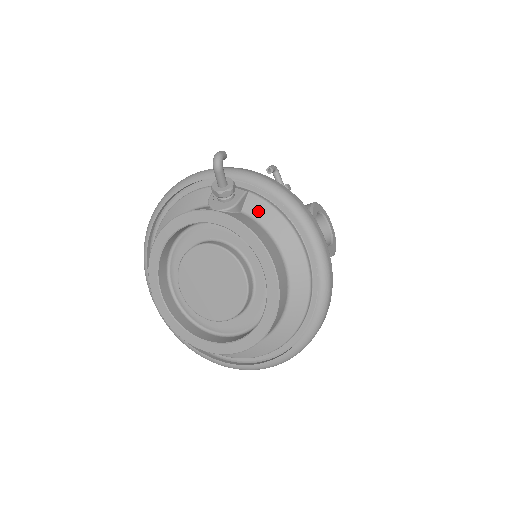
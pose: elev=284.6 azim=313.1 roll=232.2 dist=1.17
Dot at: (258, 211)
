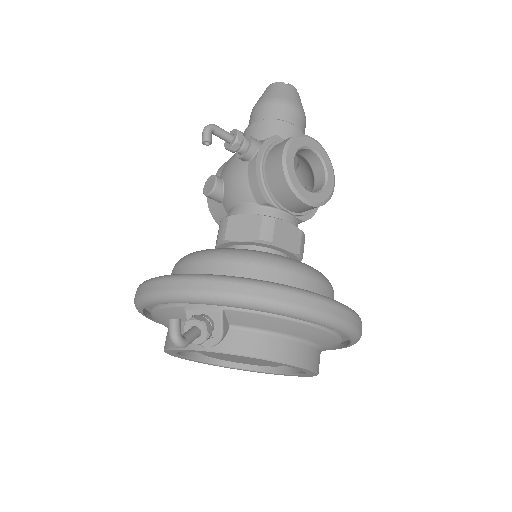
Dot at: (247, 322)
